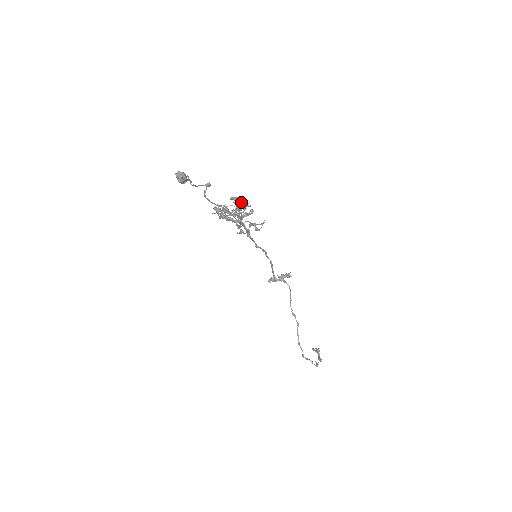
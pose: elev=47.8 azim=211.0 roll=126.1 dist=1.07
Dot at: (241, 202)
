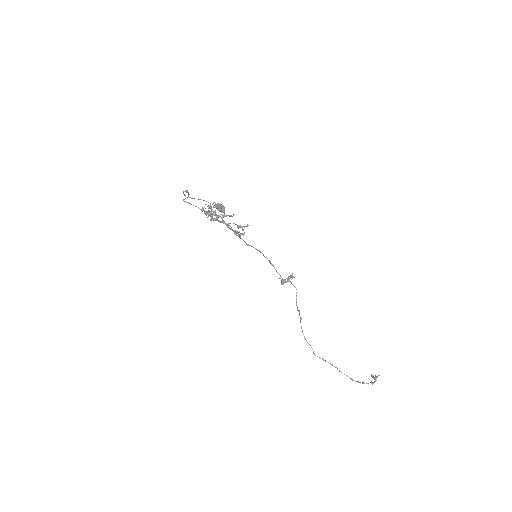
Dot at: (210, 203)
